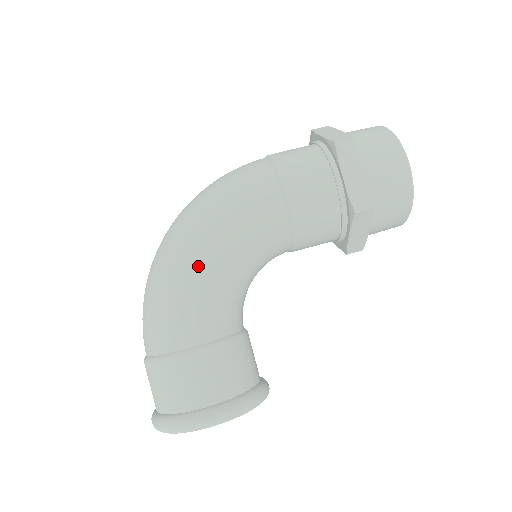
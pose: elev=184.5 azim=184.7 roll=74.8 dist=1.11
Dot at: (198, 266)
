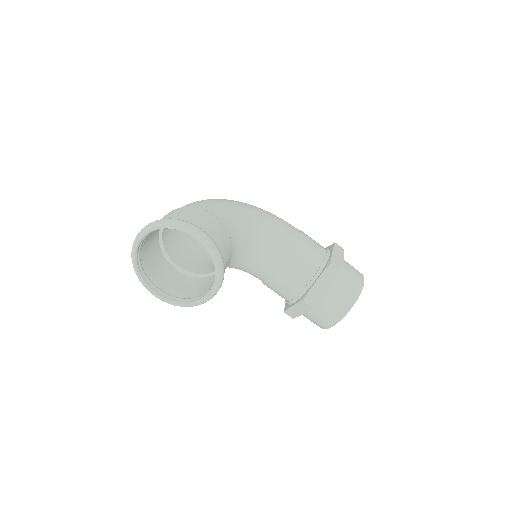
Dot at: (243, 208)
